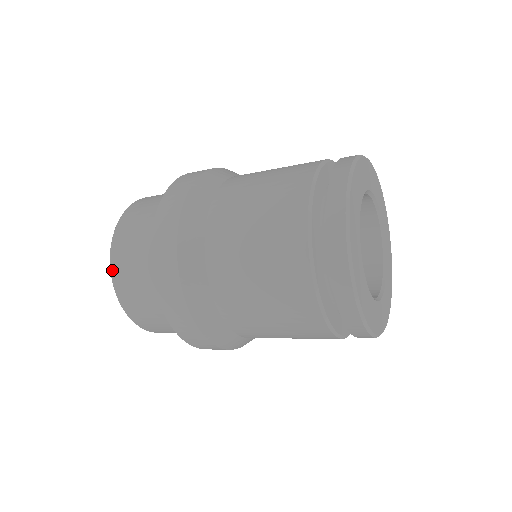
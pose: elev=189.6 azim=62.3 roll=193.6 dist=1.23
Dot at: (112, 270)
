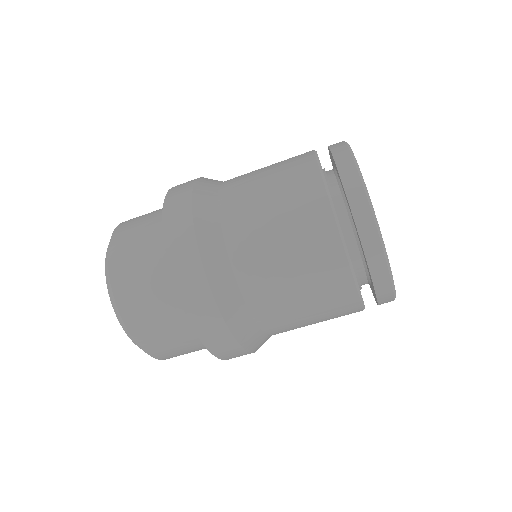
Dot at: (119, 225)
